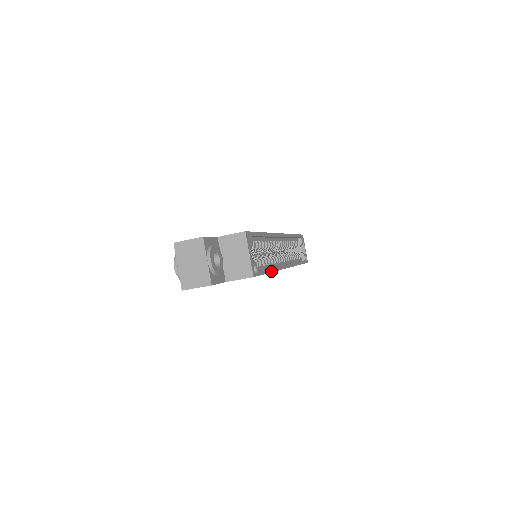
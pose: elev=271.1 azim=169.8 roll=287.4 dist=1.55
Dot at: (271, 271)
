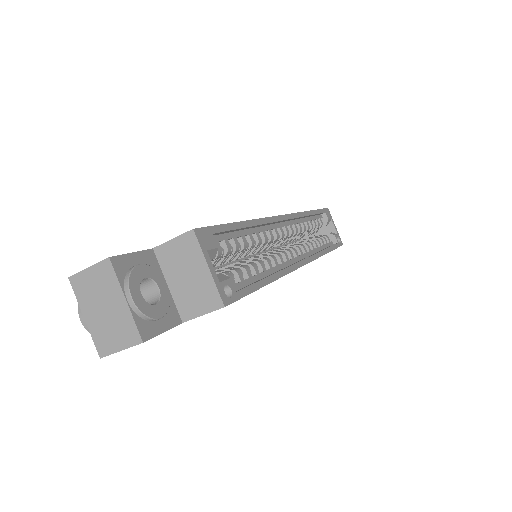
Dot at: (269, 281)
